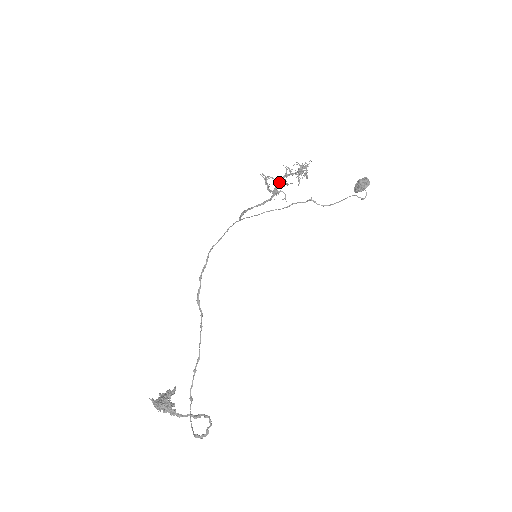
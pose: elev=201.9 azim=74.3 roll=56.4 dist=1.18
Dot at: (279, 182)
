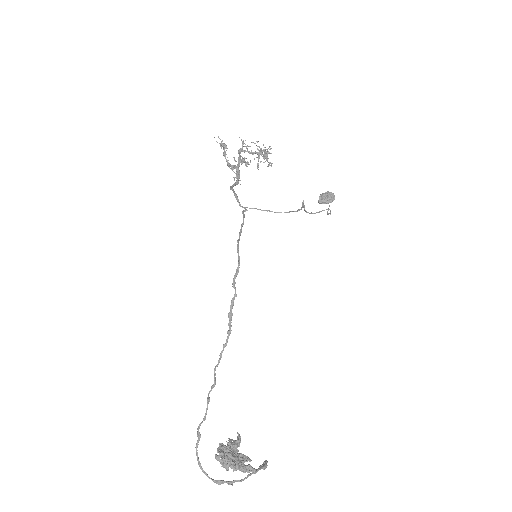
Dot at: (240, 158)
